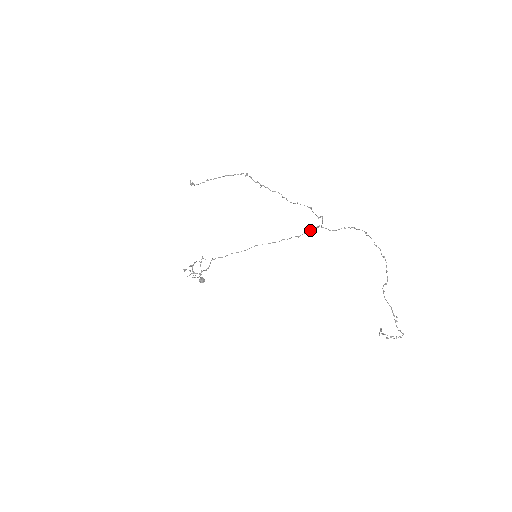
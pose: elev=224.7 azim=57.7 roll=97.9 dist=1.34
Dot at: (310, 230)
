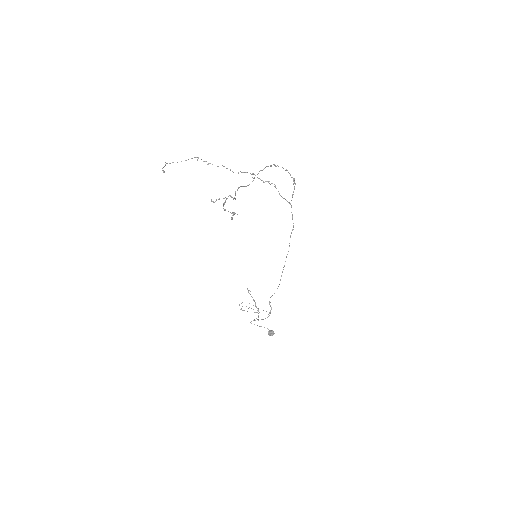
Dot at: (292, 216)
